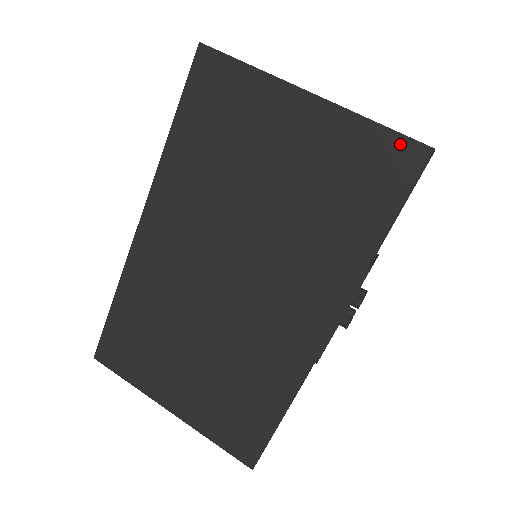
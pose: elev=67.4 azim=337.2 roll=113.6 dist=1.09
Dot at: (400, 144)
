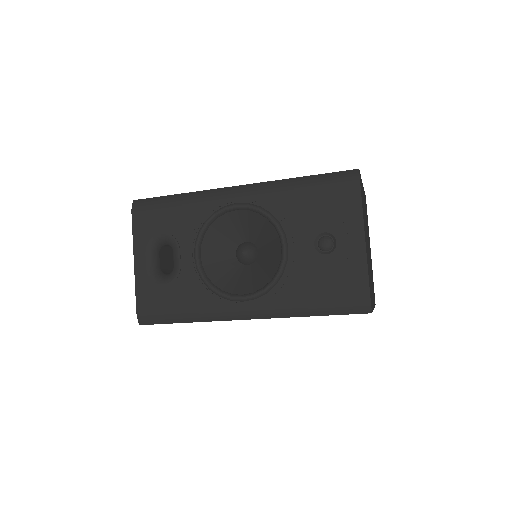
Dot at: occluded
